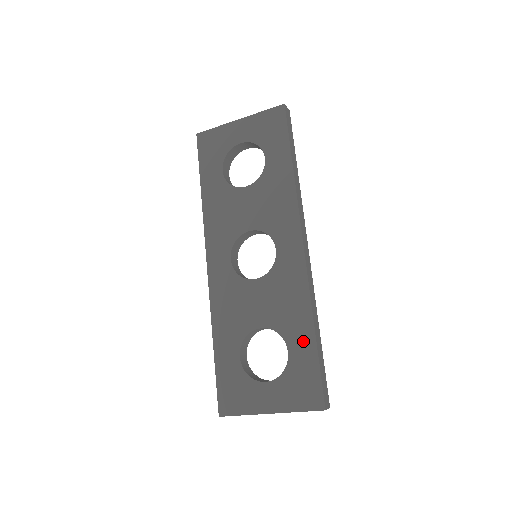
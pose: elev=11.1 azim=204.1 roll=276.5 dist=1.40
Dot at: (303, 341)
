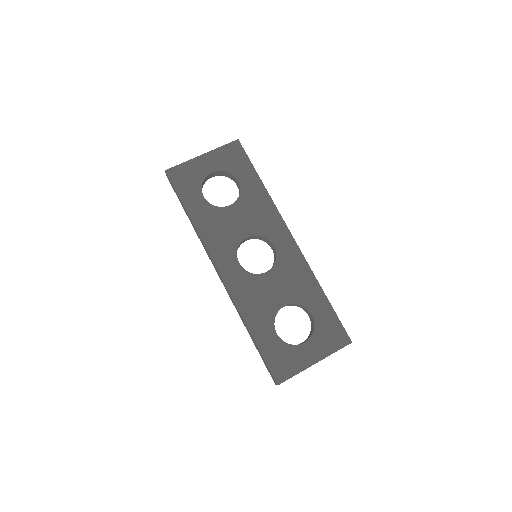
Dot at: (319, 303)
